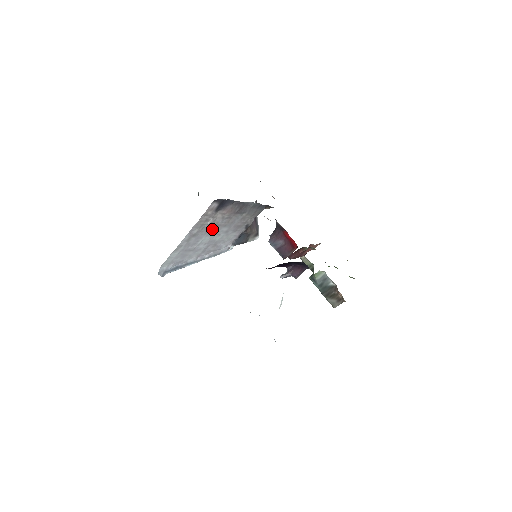
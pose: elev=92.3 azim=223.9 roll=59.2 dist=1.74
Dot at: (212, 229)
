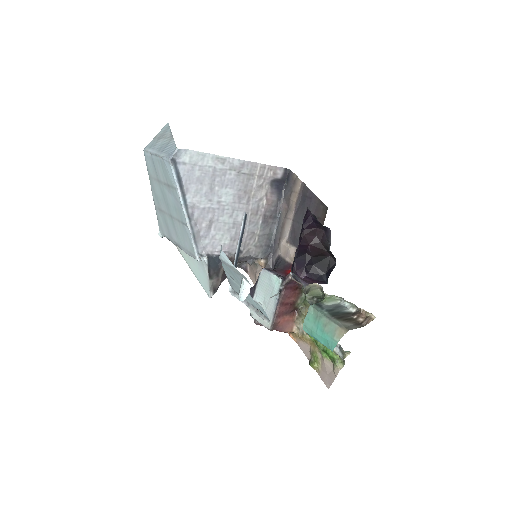
Dot at: (243, 196)
